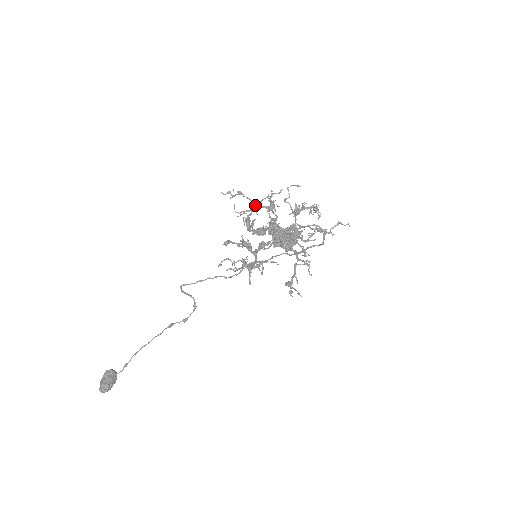
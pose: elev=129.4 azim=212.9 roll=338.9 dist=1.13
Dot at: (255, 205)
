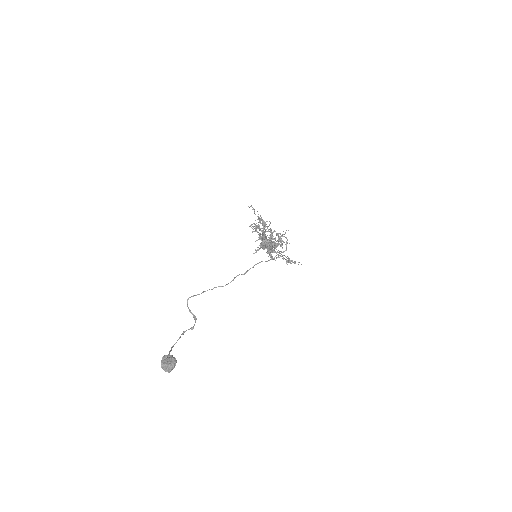
Dot at: (259, 219)
